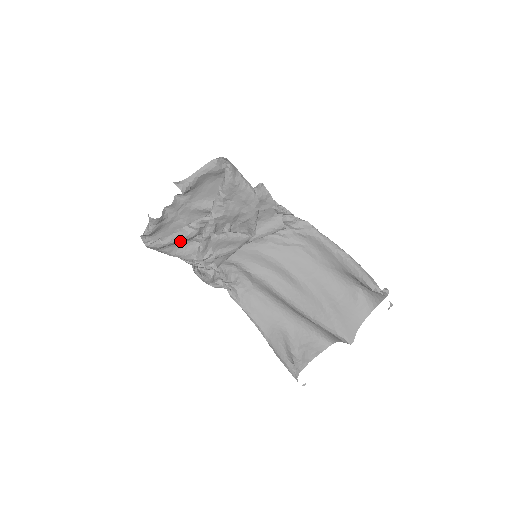
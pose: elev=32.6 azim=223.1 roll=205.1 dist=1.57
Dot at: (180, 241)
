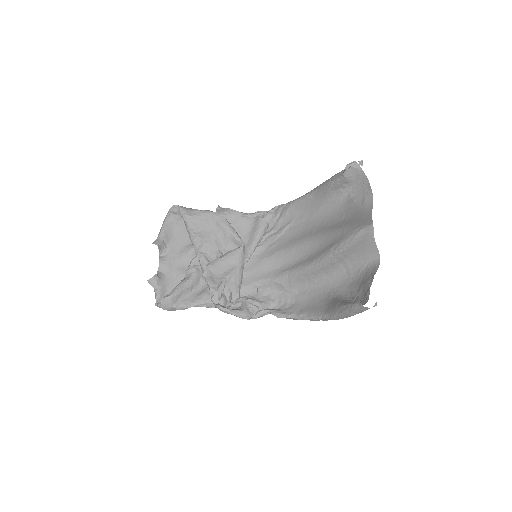
Dot at: (186, 287)
